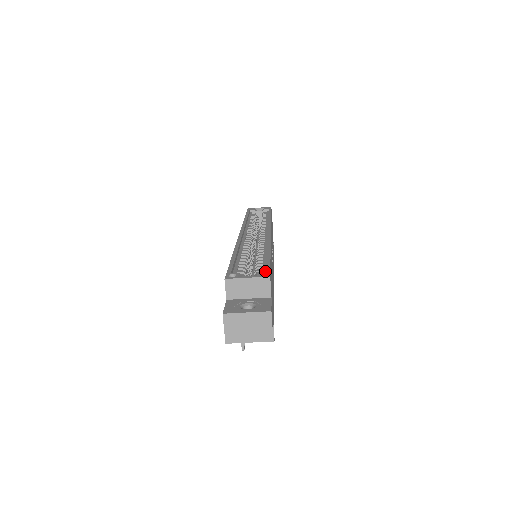
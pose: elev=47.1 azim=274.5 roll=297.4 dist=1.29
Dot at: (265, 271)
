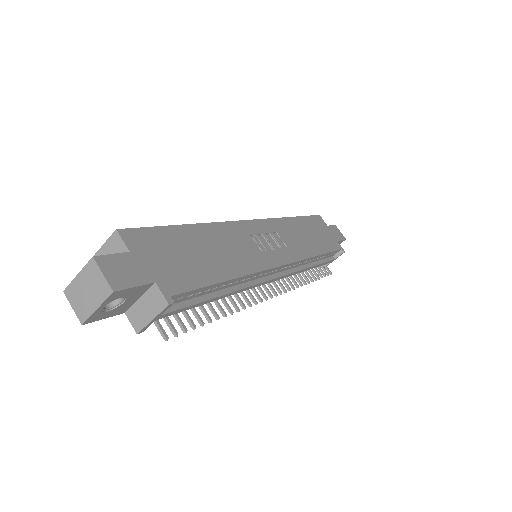
Dot at: (128, 232)
